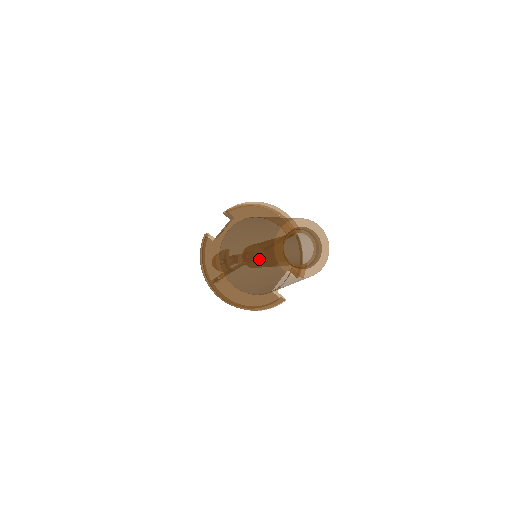
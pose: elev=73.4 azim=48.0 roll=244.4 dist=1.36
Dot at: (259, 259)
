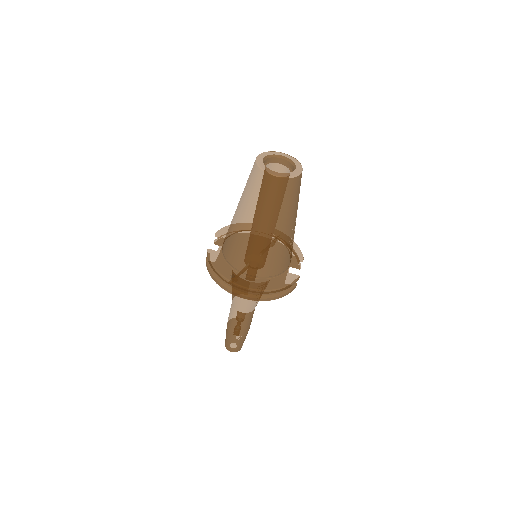
Dot at: (253, 195)
